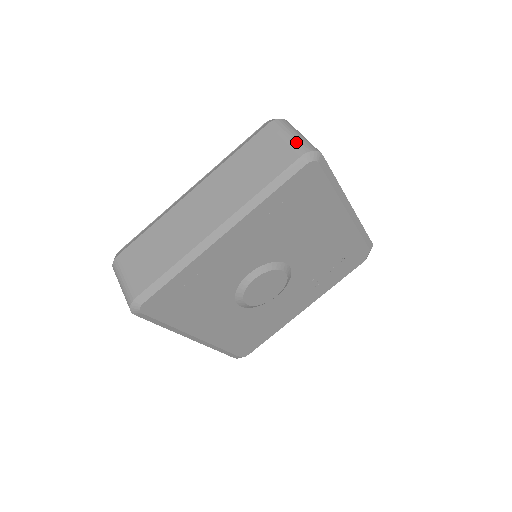
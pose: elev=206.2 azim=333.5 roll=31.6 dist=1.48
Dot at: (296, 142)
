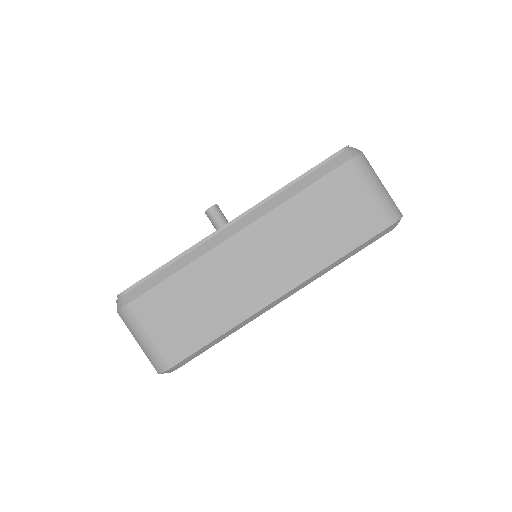
Dot at: (384, 202)
